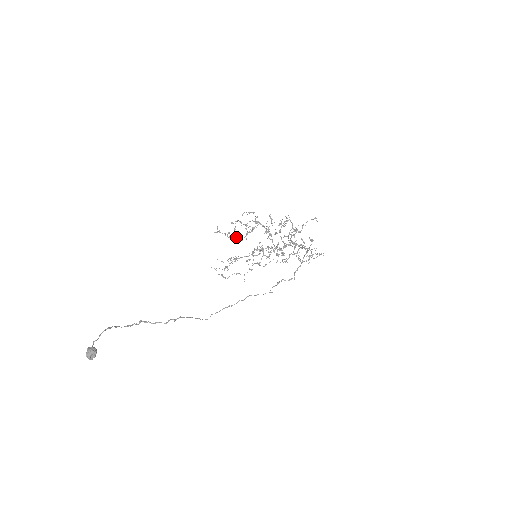
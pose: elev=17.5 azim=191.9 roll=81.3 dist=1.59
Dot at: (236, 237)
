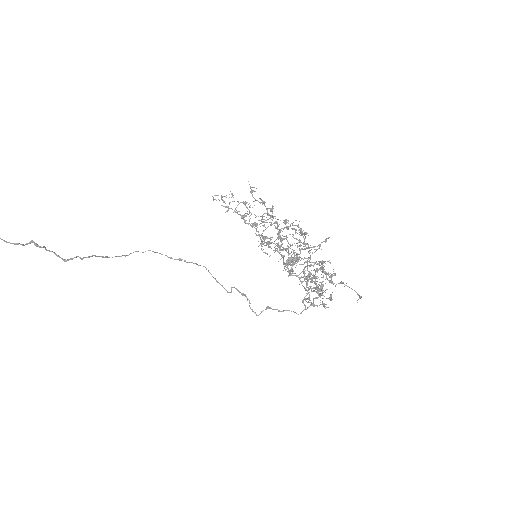
Dot at: (267, 209)
